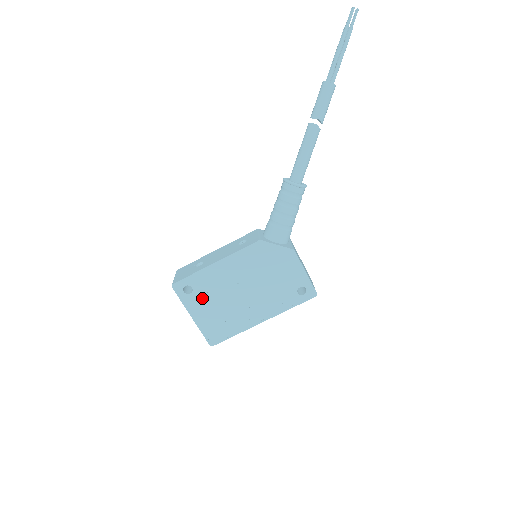
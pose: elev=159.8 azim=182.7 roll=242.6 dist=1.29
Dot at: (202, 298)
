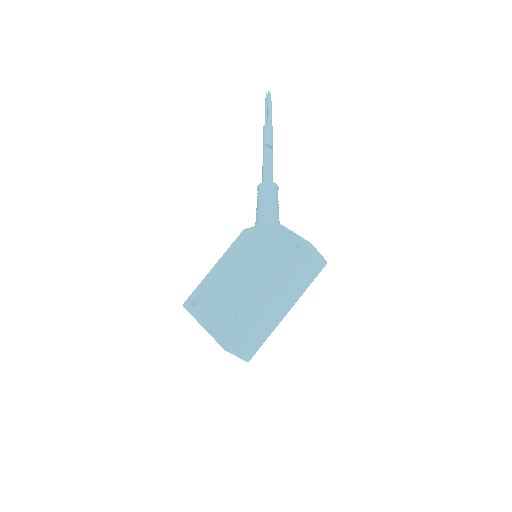
Dot at: (209, 304)
